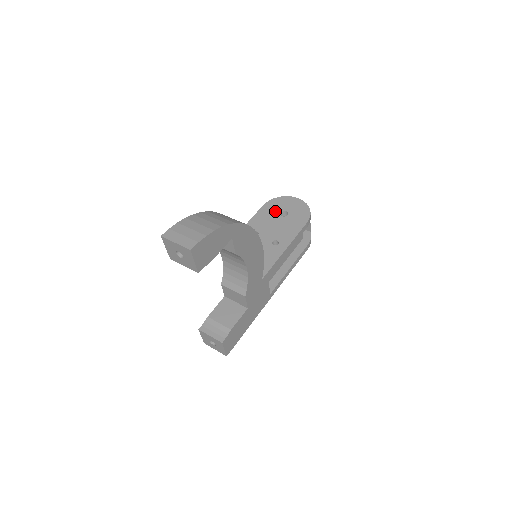
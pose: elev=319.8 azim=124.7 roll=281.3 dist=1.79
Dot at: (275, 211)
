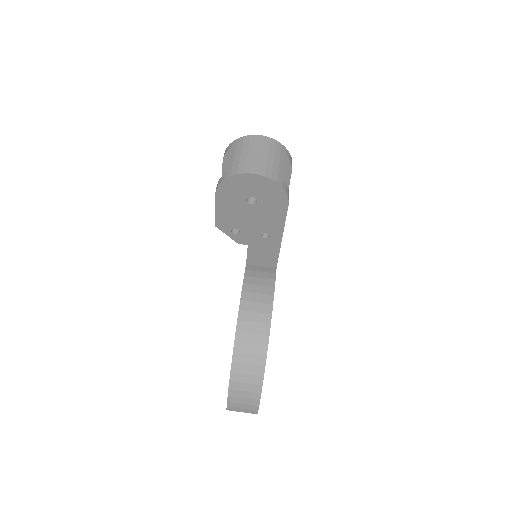
Dot at: (237, 200)
